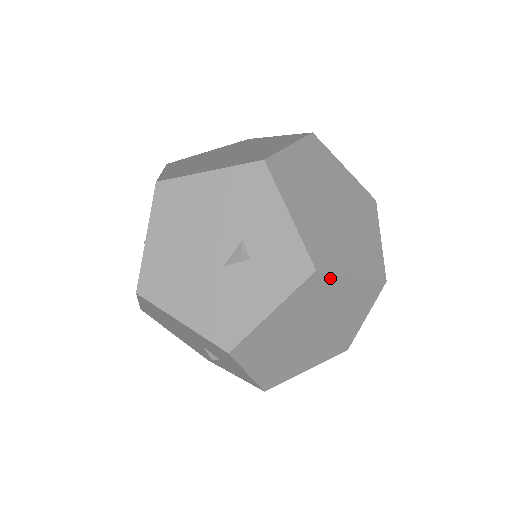
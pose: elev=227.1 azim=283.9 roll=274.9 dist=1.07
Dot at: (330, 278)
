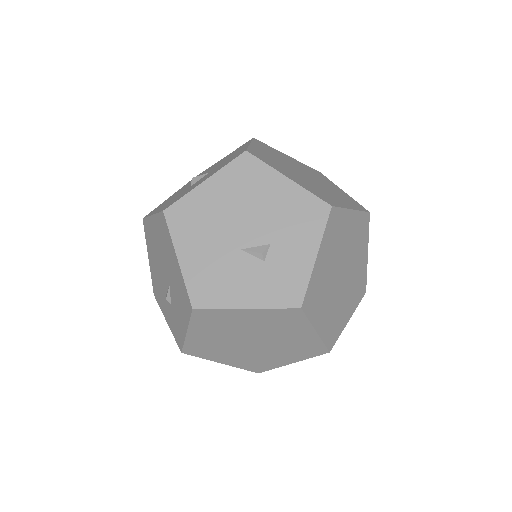
Dot at: (303, 320)
